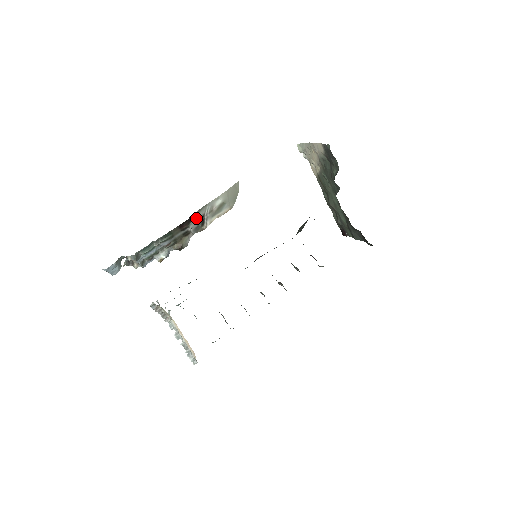
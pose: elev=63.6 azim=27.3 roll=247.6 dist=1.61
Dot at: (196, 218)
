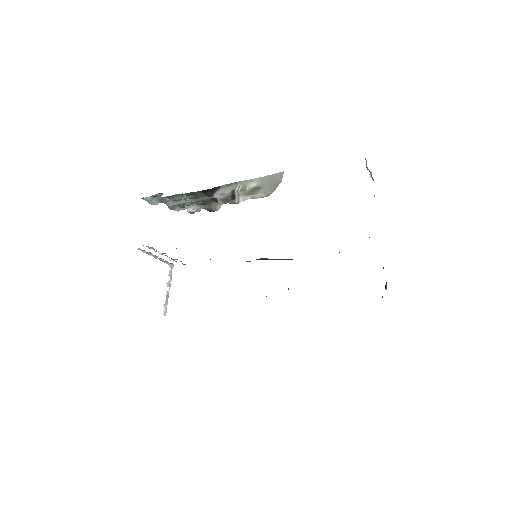
Dot at: (223, 190)
